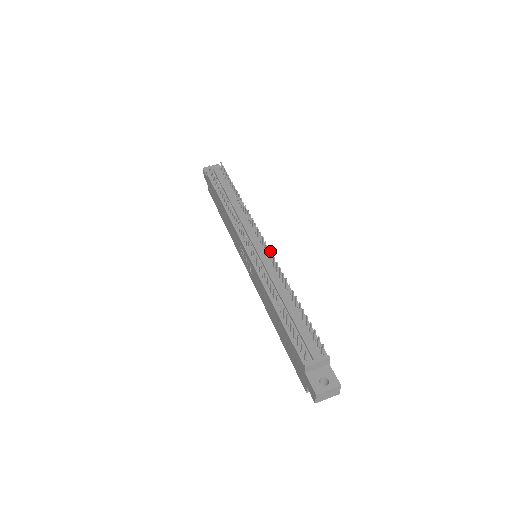
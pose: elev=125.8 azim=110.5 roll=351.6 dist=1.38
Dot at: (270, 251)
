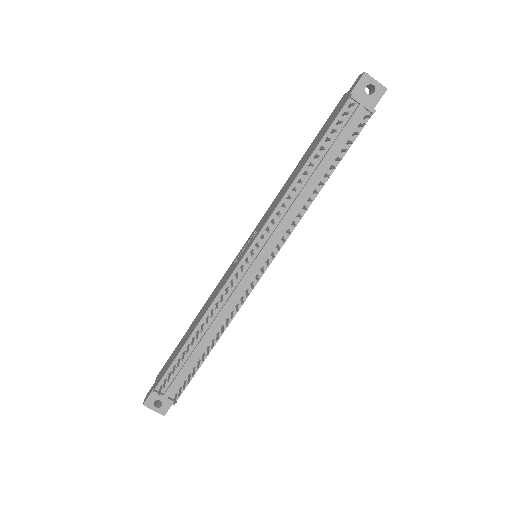
Dot at: (248, 295)
